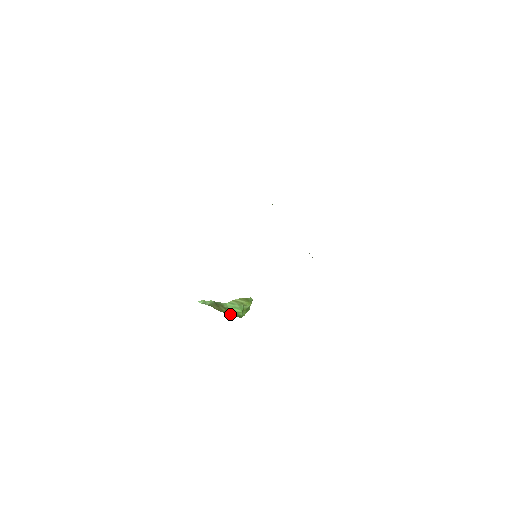
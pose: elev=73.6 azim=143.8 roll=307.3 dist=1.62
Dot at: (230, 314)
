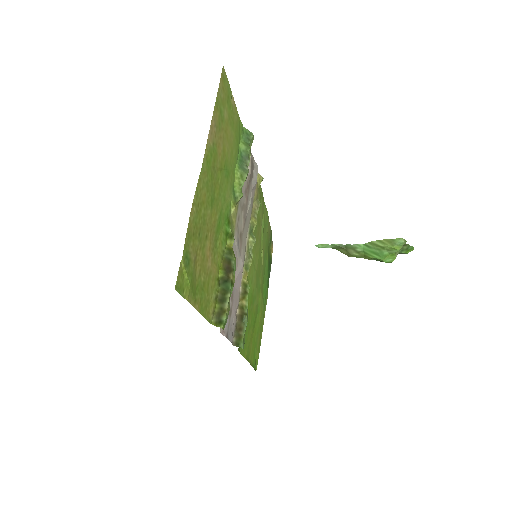
Dot at: (368, 259)
